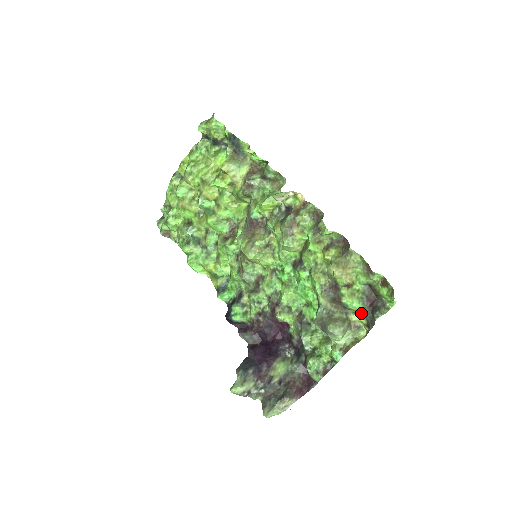
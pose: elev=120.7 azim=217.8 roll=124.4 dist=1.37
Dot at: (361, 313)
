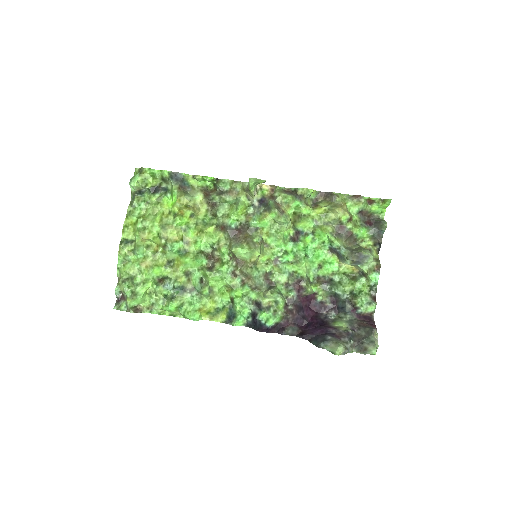
Dot at: (368, 235)
